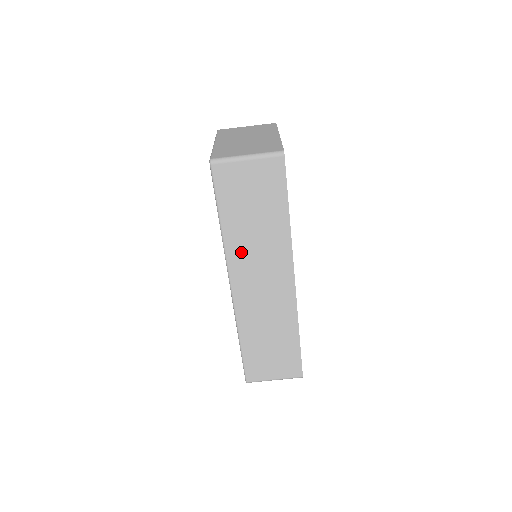
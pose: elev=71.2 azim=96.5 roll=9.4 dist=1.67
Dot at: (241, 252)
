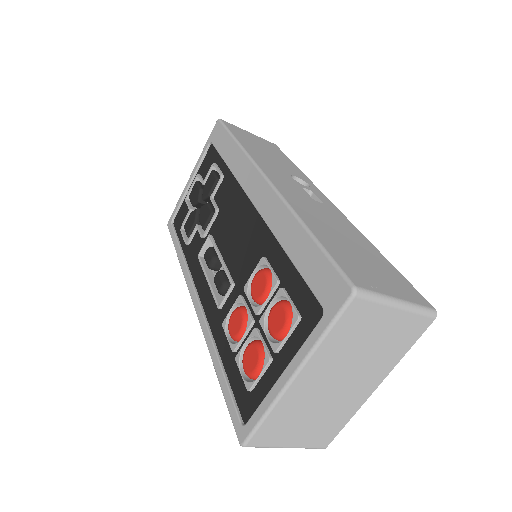
Dot at: occluded
